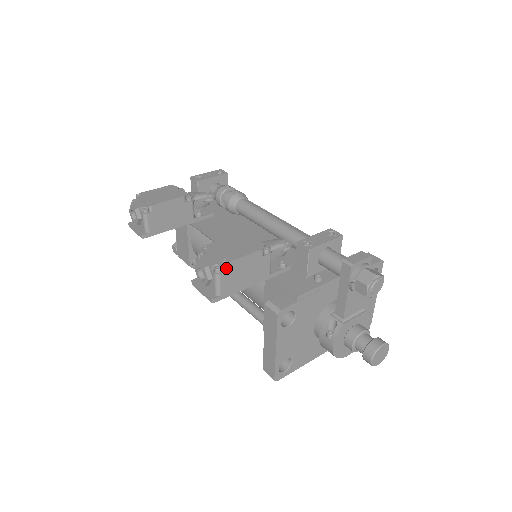
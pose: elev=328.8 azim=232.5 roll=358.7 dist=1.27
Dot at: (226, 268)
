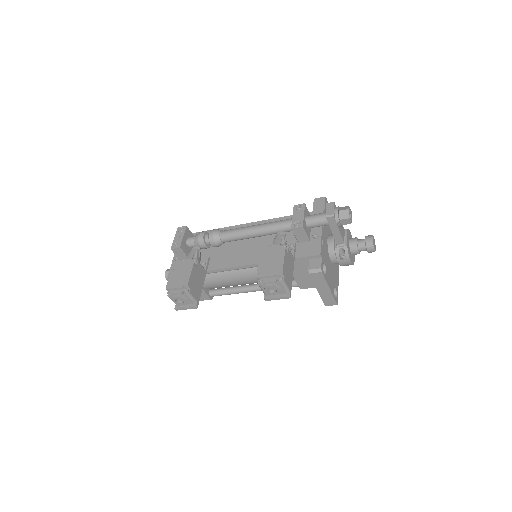
Dot at: (283, 275)
